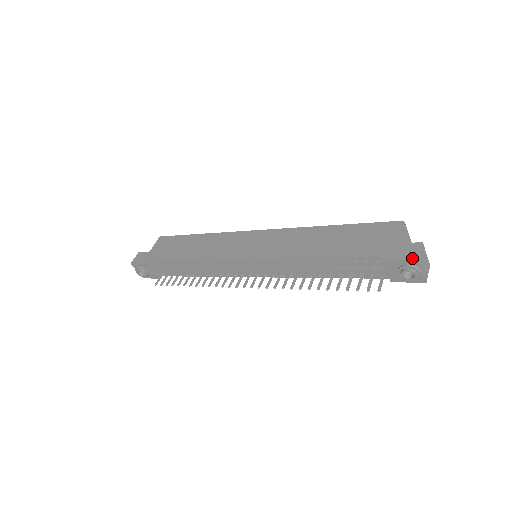
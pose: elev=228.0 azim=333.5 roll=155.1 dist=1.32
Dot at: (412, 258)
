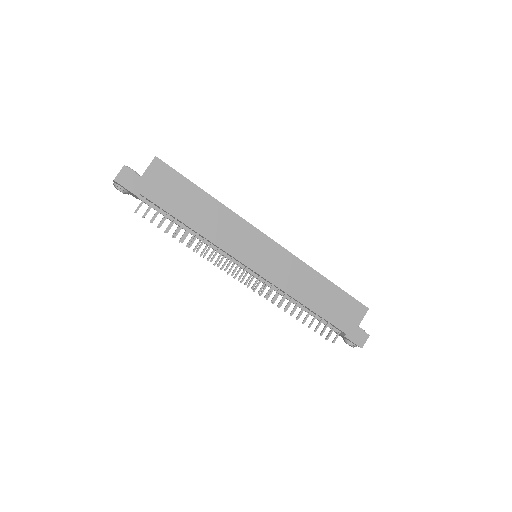
Dot at: (360, 345)
